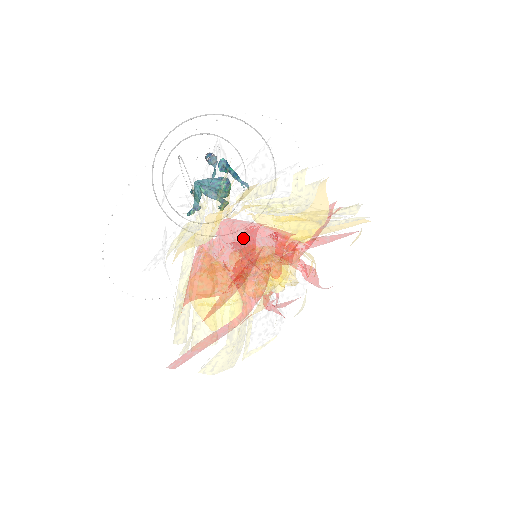
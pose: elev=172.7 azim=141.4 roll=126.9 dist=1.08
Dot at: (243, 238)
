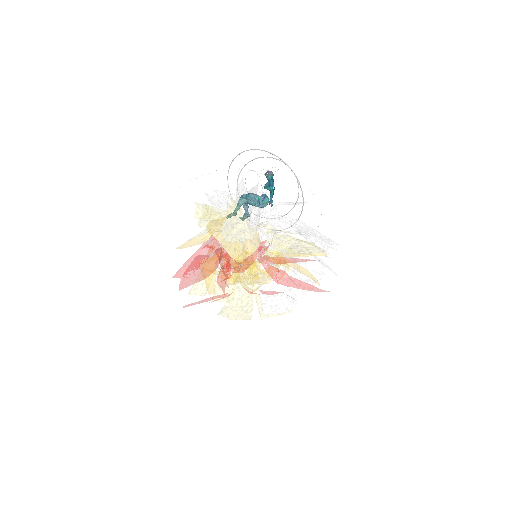
Dot at: occluded
